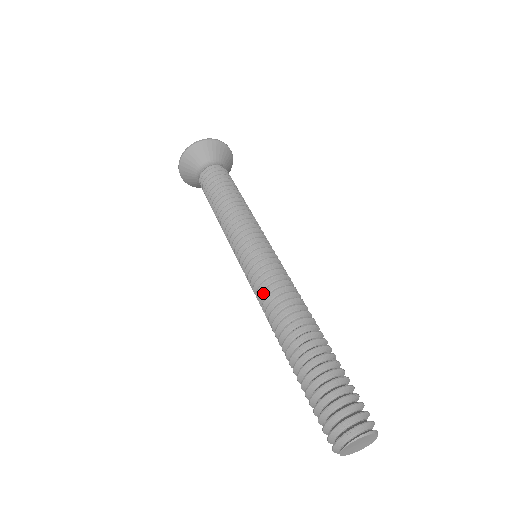
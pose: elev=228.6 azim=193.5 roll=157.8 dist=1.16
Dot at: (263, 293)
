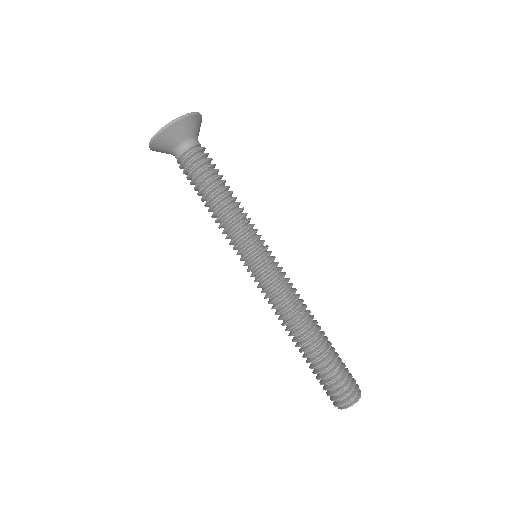
Dot at: occluded
